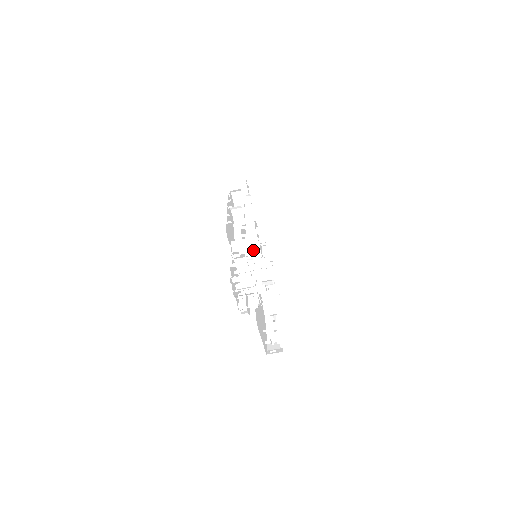
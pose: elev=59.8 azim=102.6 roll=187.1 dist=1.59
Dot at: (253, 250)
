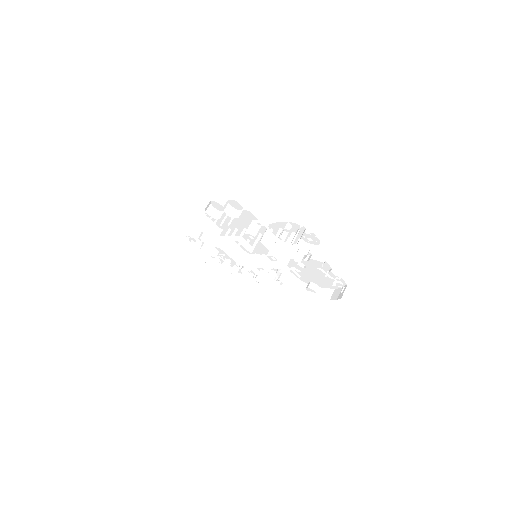
Dot at: (256, 241)
